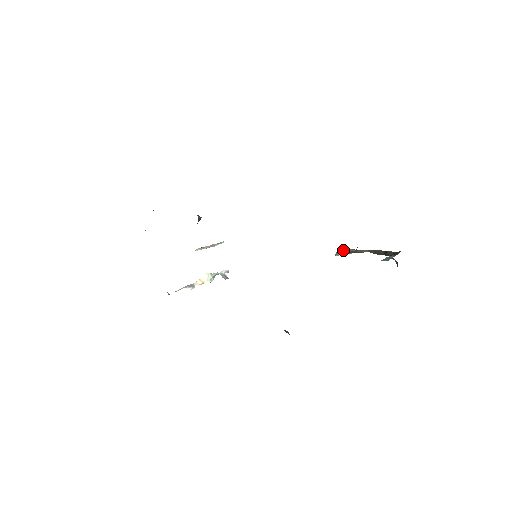
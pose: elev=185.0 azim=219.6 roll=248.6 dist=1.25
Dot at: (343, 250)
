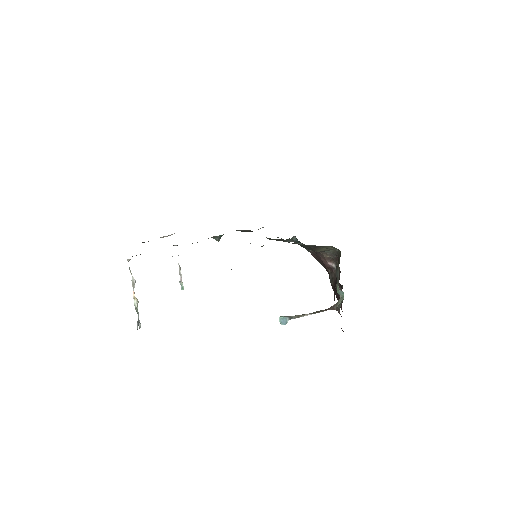
Dot at: (286, 318)
